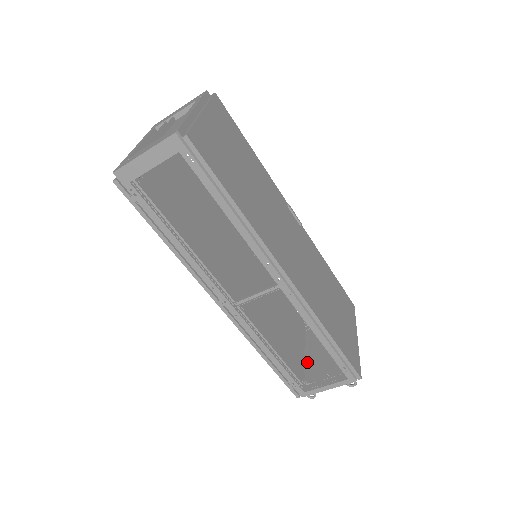
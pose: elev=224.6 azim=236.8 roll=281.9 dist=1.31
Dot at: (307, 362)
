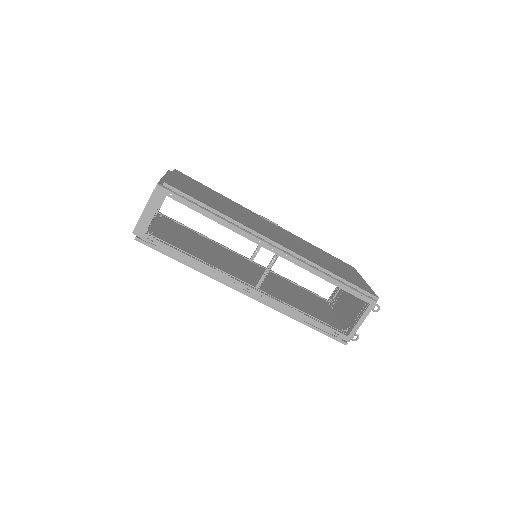
Dot at: (341, 322)
